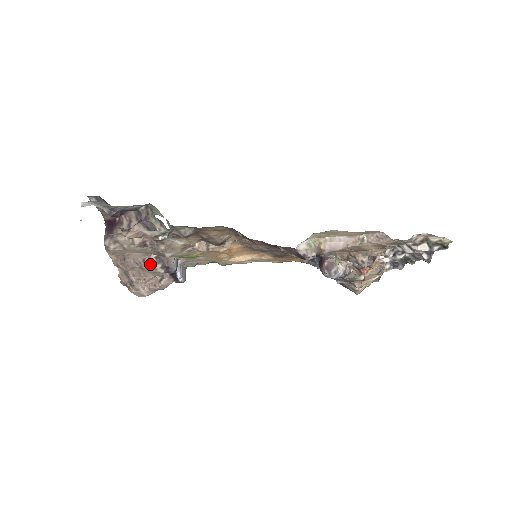
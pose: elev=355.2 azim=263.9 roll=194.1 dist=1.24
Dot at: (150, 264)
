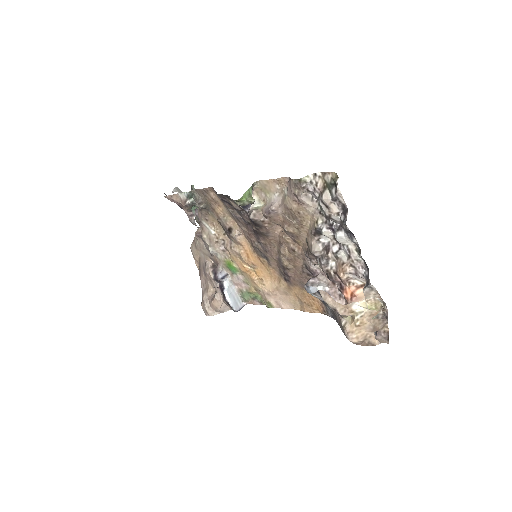
Dot at: (209, 269)
